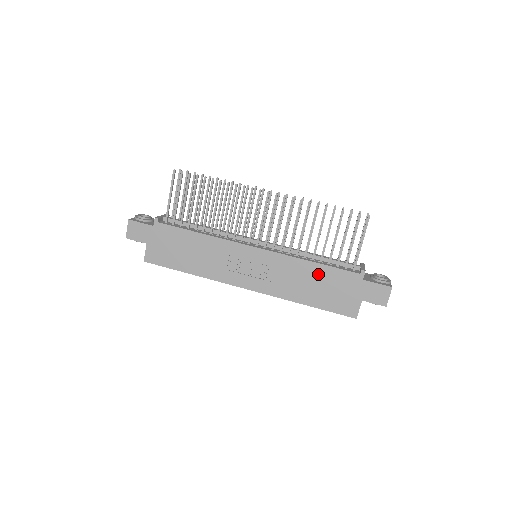
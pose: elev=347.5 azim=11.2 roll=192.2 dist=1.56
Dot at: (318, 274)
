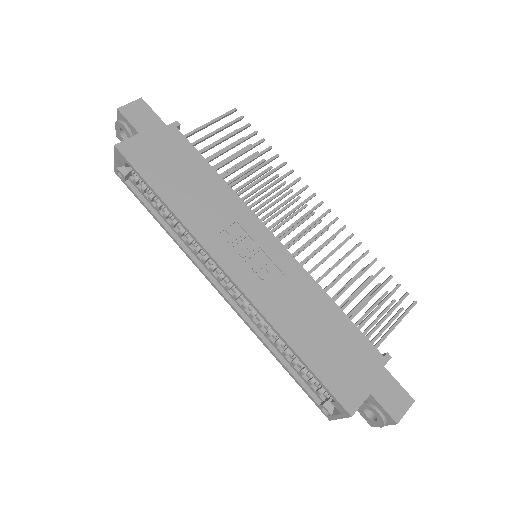
Dot at: (333, 321)
